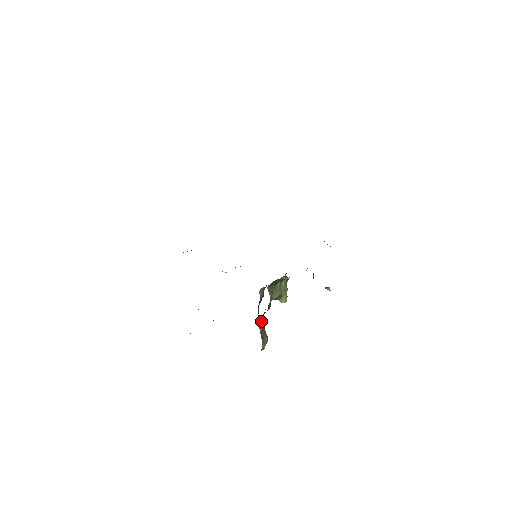
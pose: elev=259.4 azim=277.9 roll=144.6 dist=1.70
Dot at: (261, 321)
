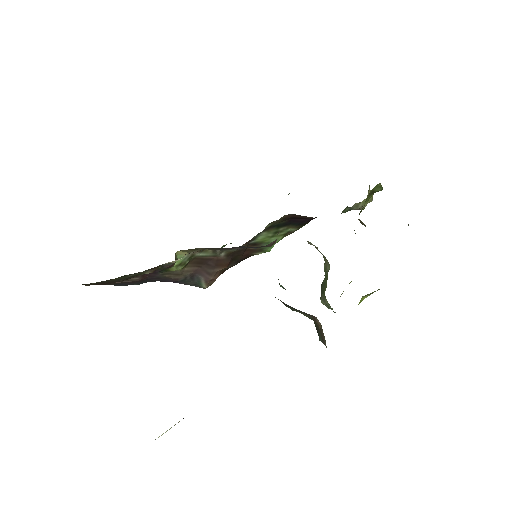
Dot at: occluded
